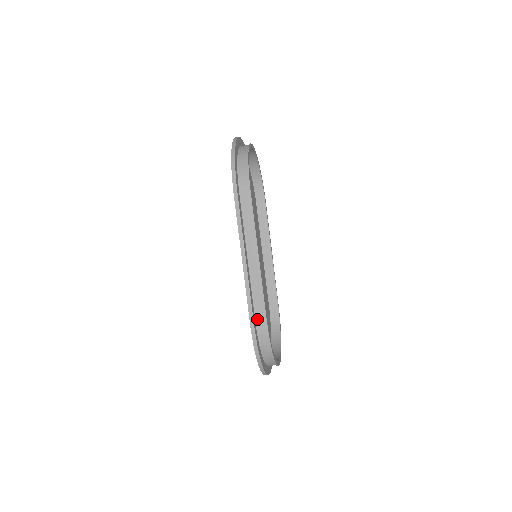
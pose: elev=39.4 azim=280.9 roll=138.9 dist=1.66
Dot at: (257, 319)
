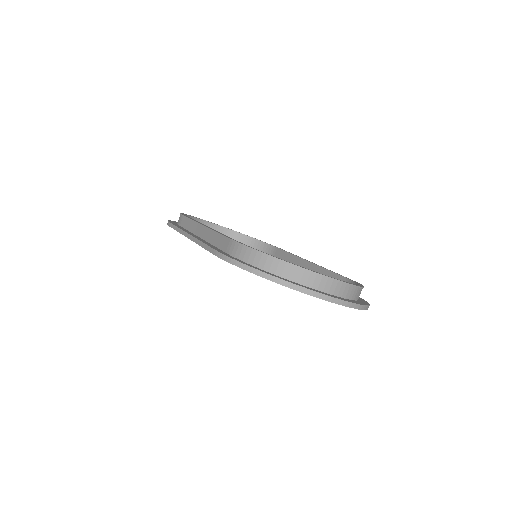
Dot at: (226, 250)
